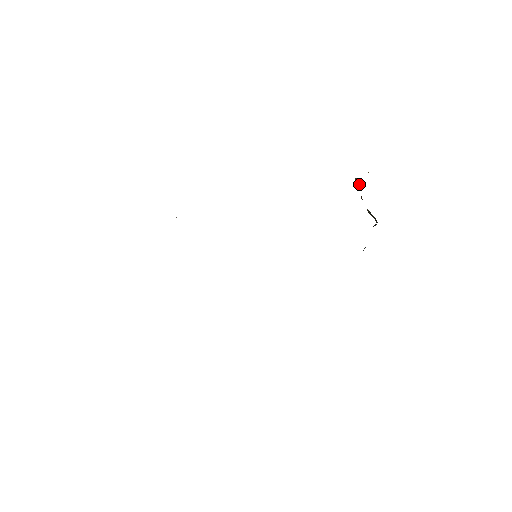
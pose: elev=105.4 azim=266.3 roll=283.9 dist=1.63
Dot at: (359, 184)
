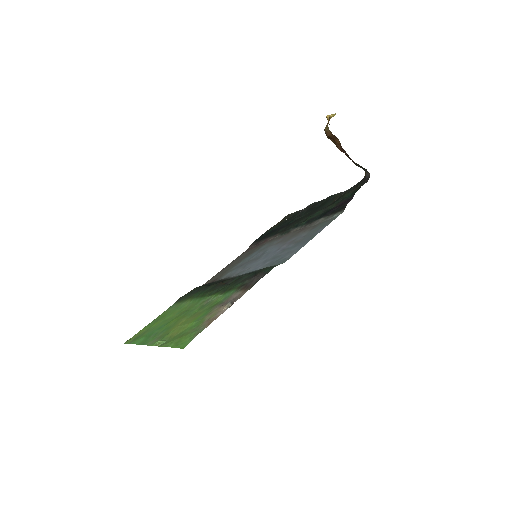
Dot at: (335, 137)
